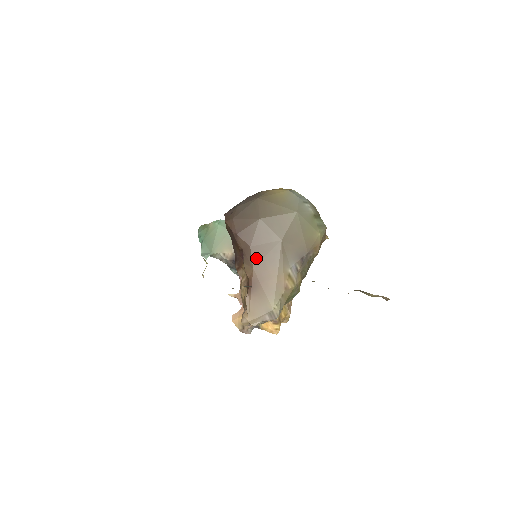
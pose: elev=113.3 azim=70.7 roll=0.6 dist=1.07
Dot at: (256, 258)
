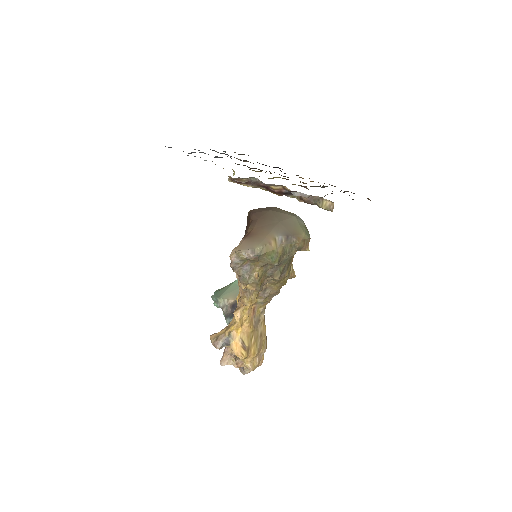
Dot at: (259, 224)
